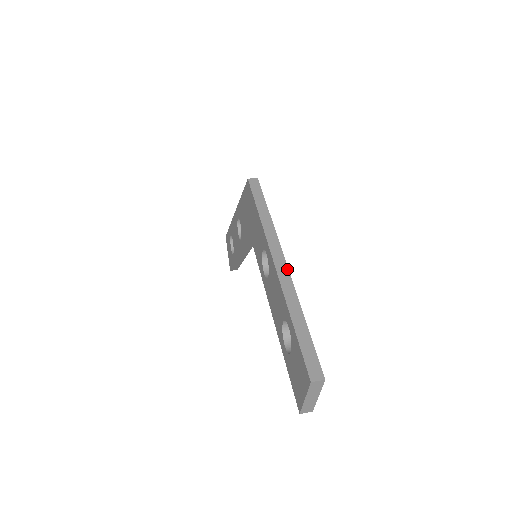
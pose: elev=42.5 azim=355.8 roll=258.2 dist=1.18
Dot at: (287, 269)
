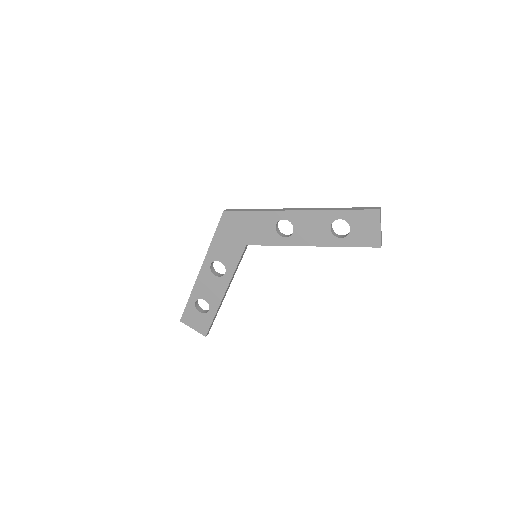
Dot at: (306, 208)
